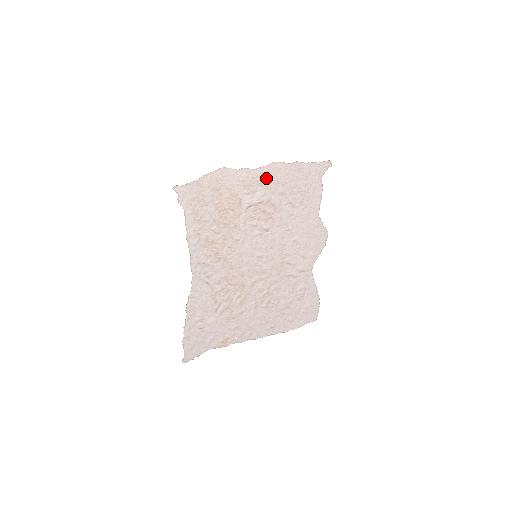
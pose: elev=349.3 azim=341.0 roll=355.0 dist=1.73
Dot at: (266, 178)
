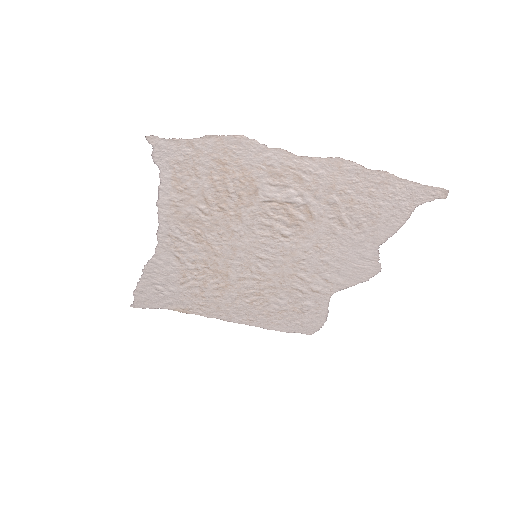
Dot at: (314, 175)
